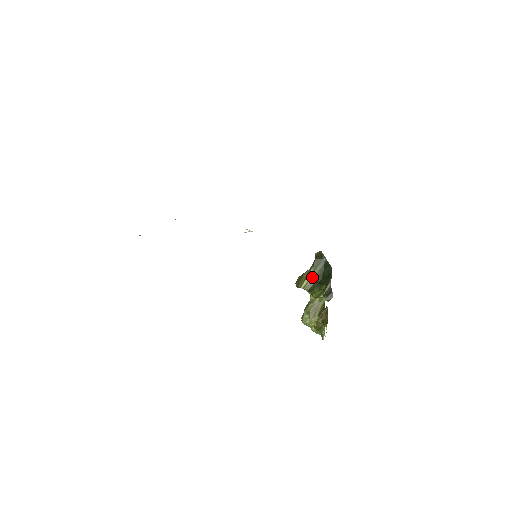
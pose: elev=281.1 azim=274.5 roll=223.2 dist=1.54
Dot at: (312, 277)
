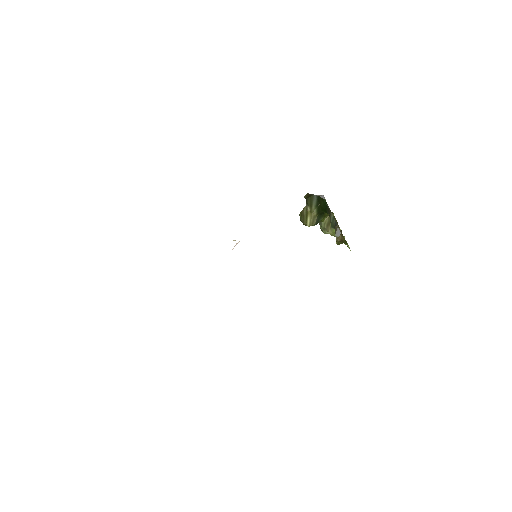
Dot at: (312, 214)
